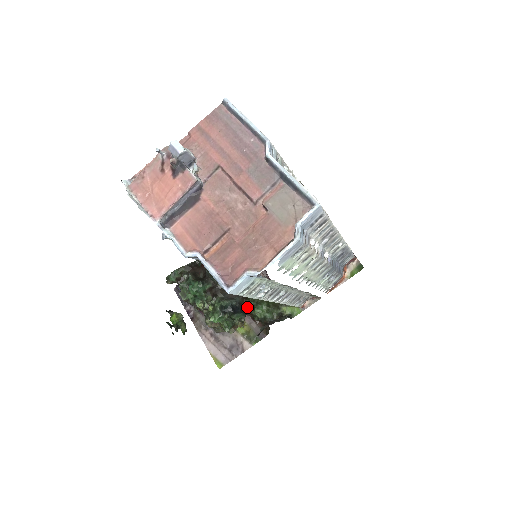
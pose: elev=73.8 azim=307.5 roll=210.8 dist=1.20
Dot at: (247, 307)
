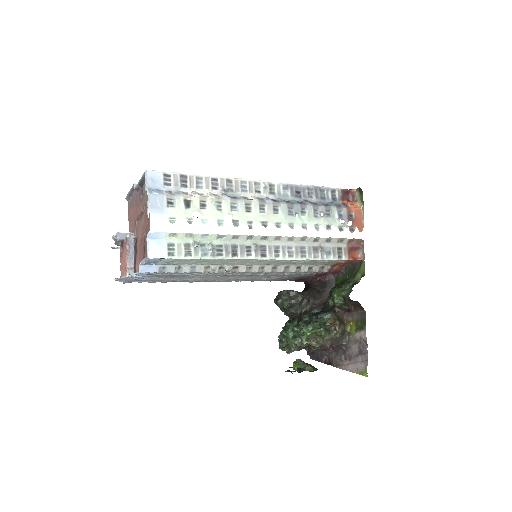
Dot at: (330, 306)
